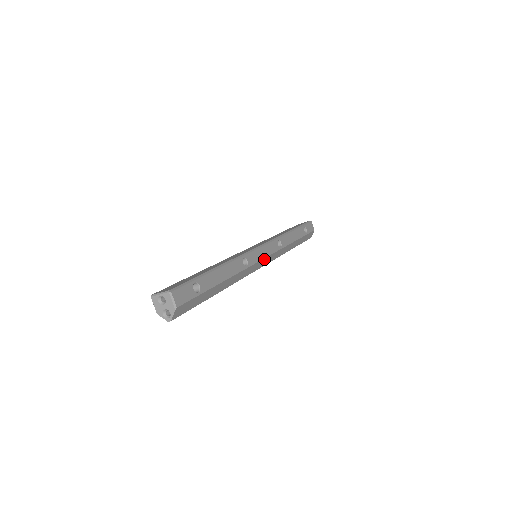
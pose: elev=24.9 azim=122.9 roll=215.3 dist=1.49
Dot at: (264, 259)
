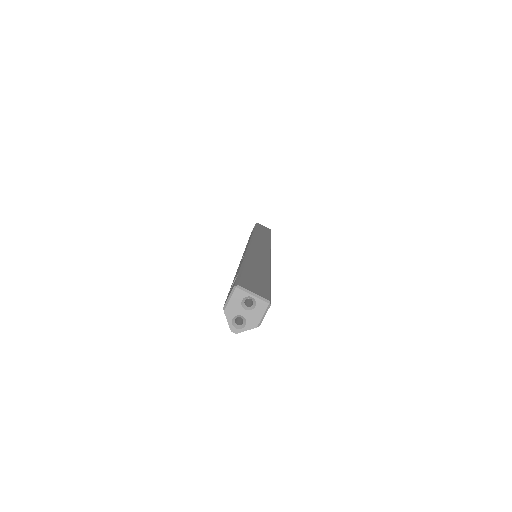
Dot at: occluded
